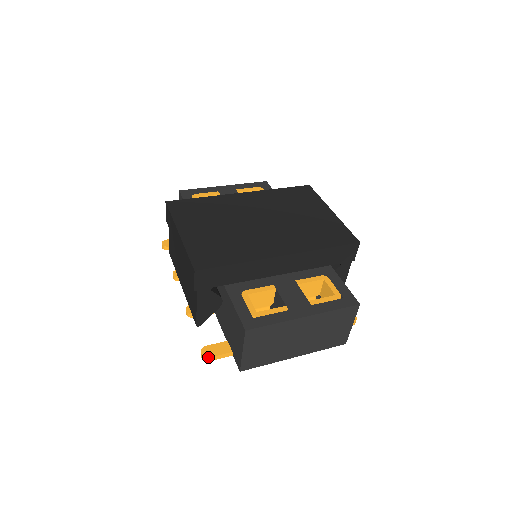
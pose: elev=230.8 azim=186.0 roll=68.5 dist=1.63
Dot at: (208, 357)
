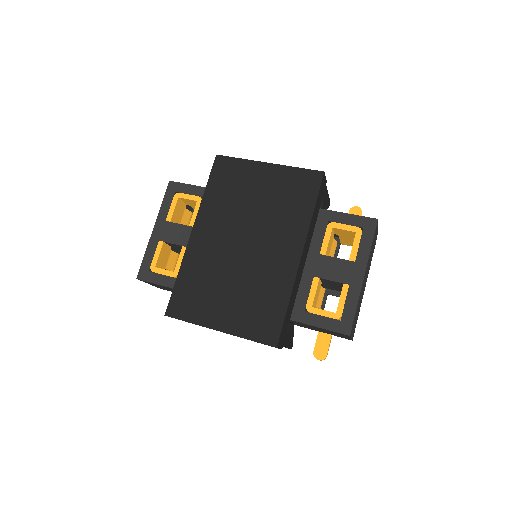
Dot at: (325, 357)
